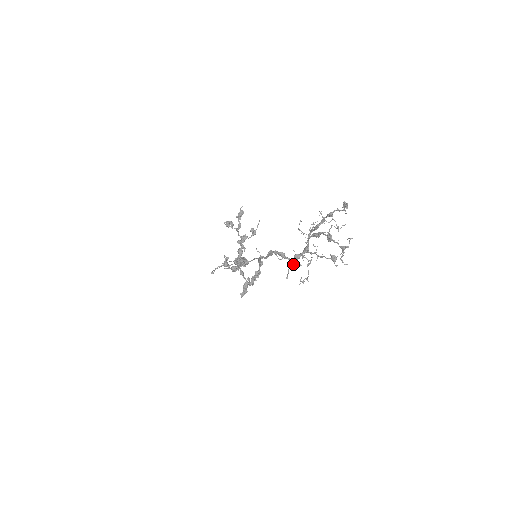
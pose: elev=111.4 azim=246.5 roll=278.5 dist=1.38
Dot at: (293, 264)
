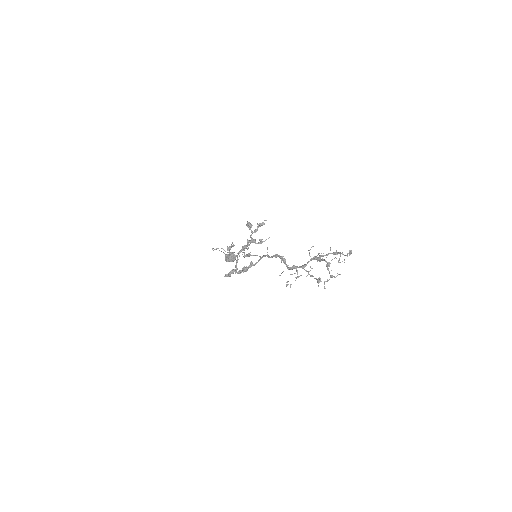
Dot at: occluded
